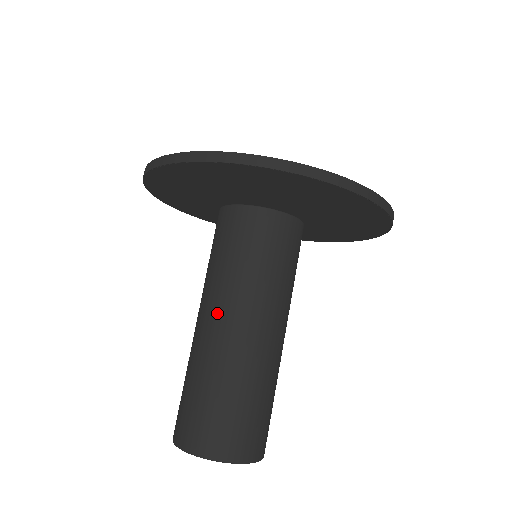
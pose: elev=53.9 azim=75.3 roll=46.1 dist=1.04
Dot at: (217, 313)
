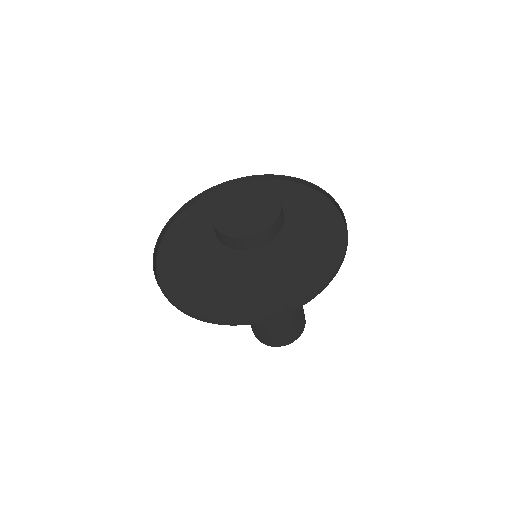
Dot at: occluded
